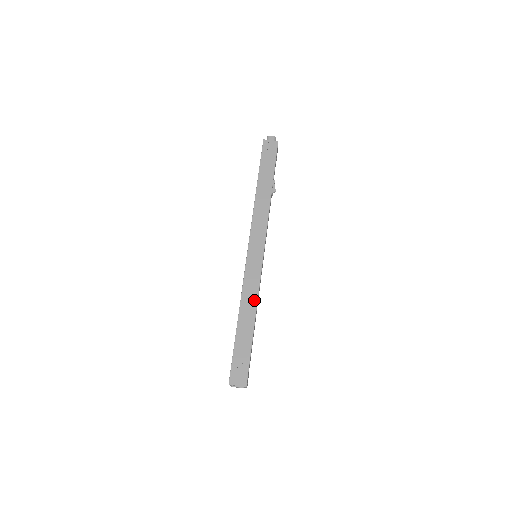
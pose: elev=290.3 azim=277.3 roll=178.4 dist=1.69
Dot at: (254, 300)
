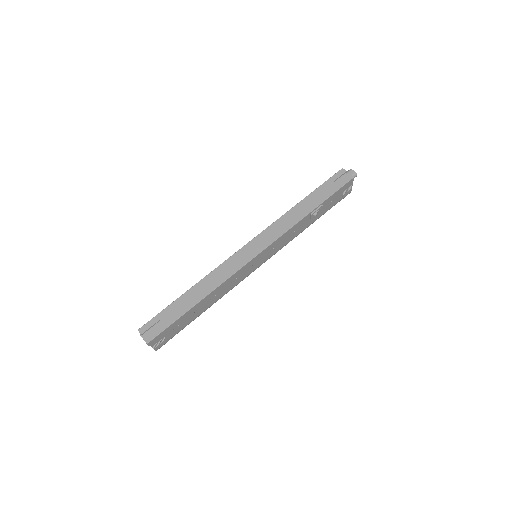
Dot at: (216, 283)
